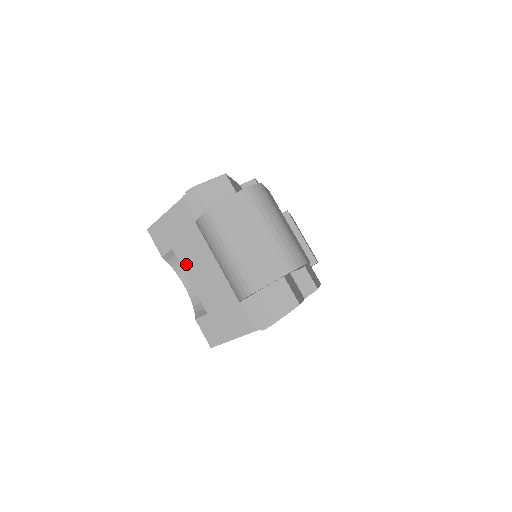
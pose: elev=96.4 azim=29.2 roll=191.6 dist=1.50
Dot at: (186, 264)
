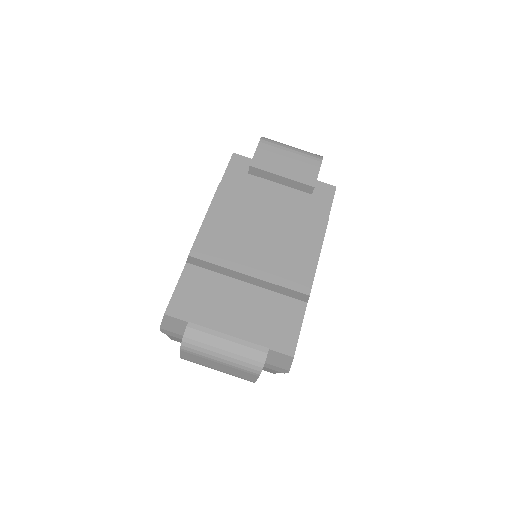
Dot at: occluded
